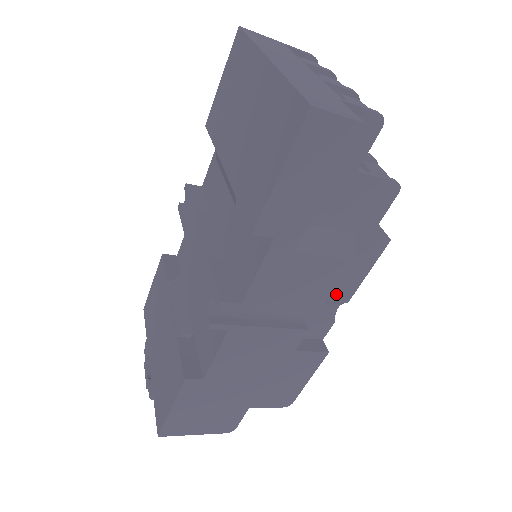
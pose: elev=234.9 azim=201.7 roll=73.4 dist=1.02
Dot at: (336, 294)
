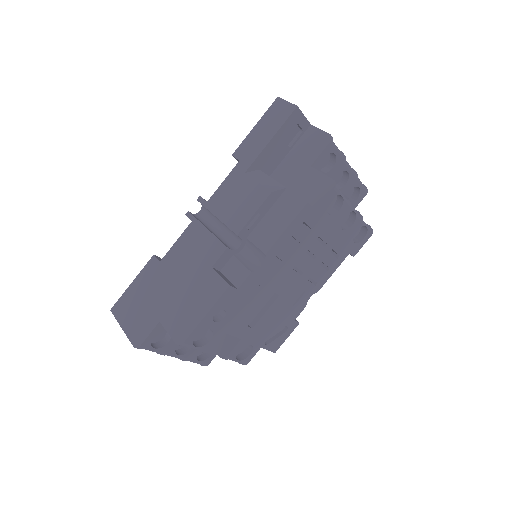
Dot at: (261, 240)
